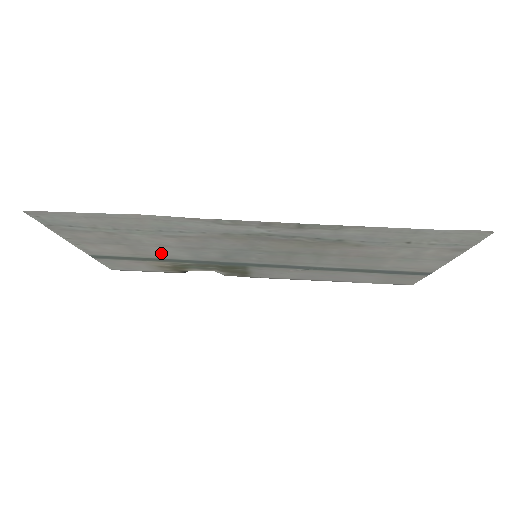
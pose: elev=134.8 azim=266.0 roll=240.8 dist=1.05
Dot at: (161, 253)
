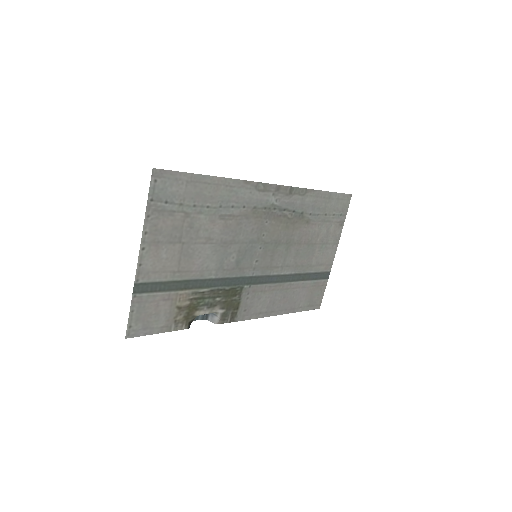
Dot at: (198, 263)
